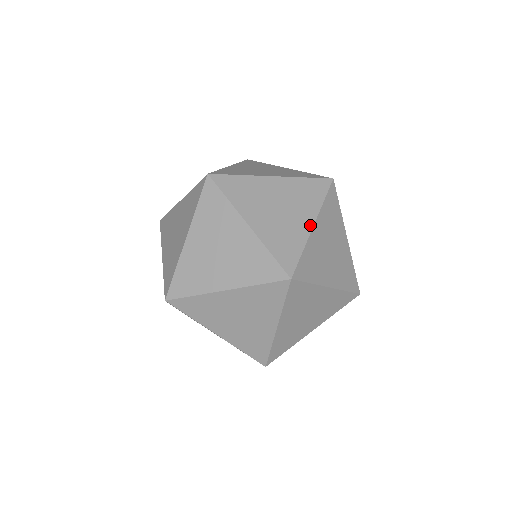
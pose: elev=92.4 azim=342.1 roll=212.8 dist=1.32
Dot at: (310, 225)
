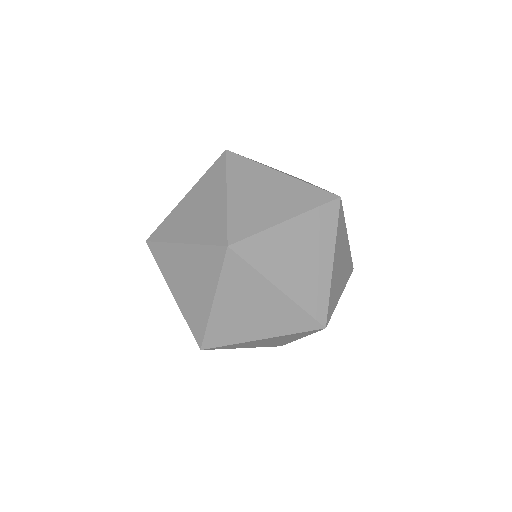
Dot at: (224, 197)
